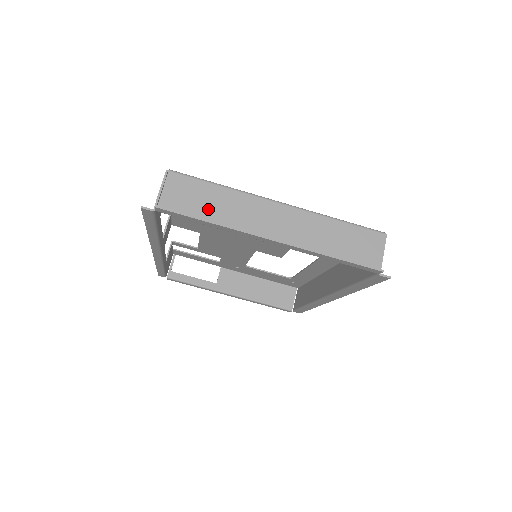
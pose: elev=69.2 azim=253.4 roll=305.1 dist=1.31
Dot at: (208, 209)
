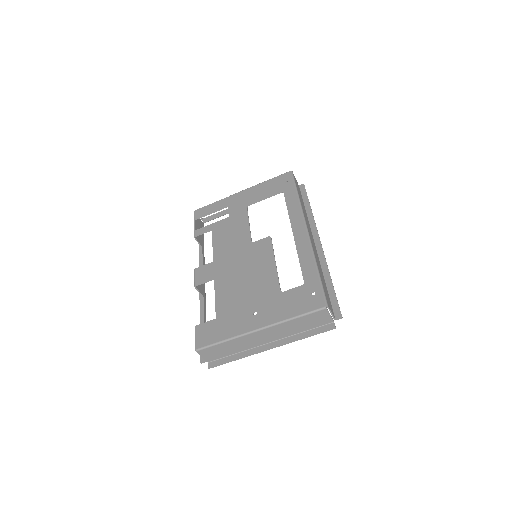
Dot at: (229, 351)
